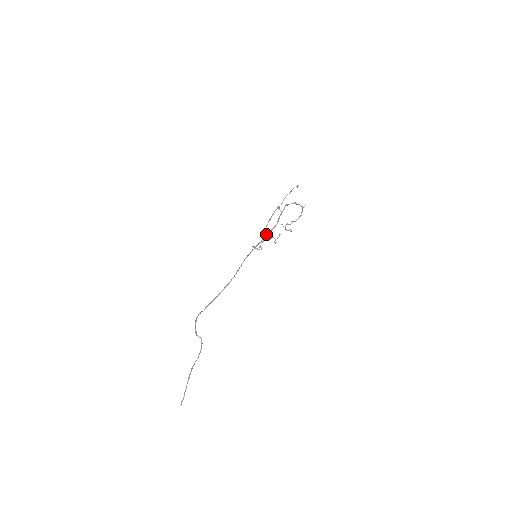
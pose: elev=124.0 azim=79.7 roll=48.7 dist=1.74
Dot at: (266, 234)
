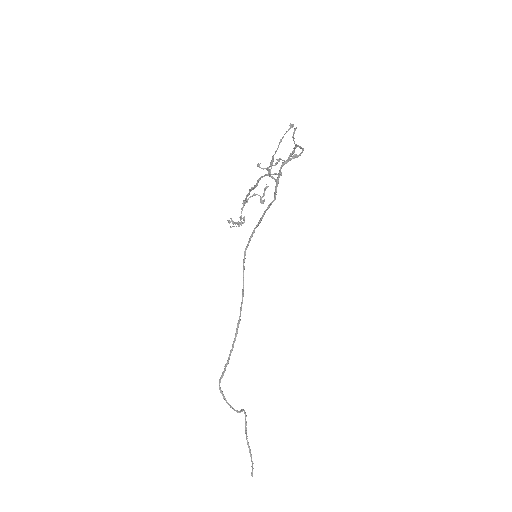
Dot at: occluded
